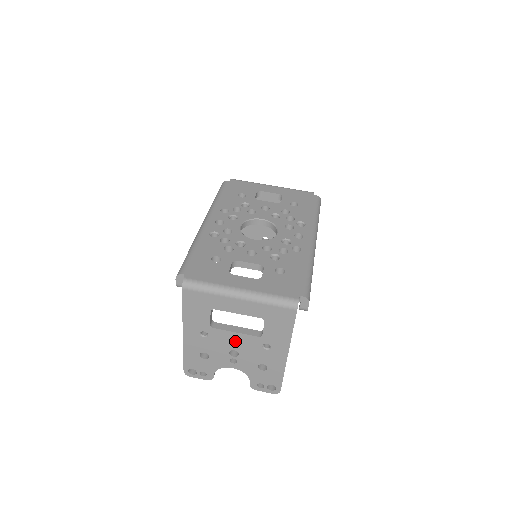
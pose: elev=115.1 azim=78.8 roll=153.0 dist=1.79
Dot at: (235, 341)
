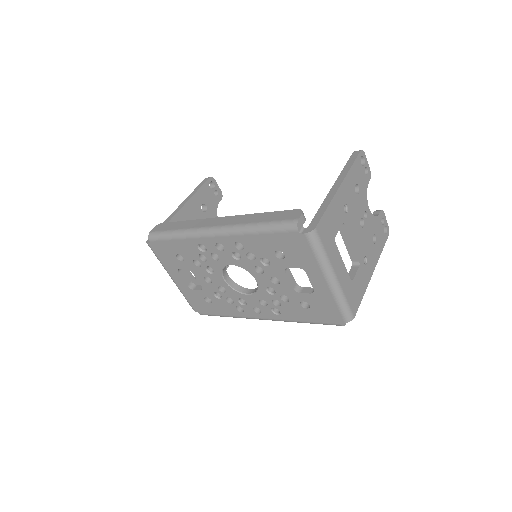
Dot at: occluded
